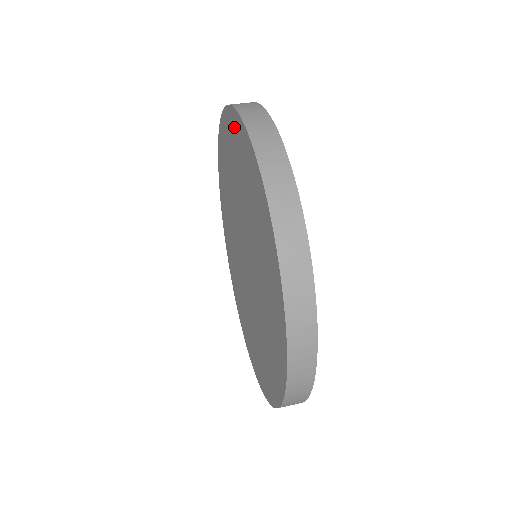
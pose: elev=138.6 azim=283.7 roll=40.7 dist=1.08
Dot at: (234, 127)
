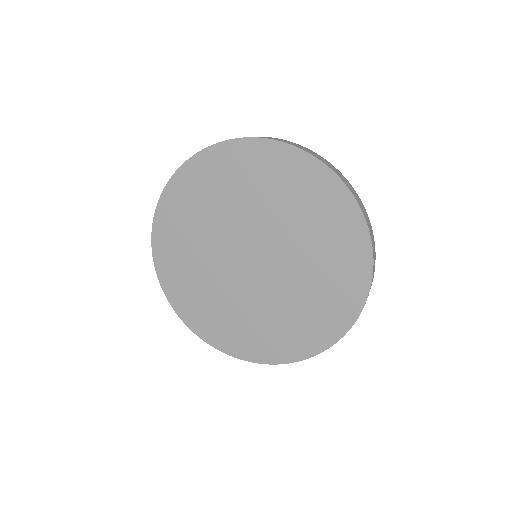
Dot at: (290, 161)
